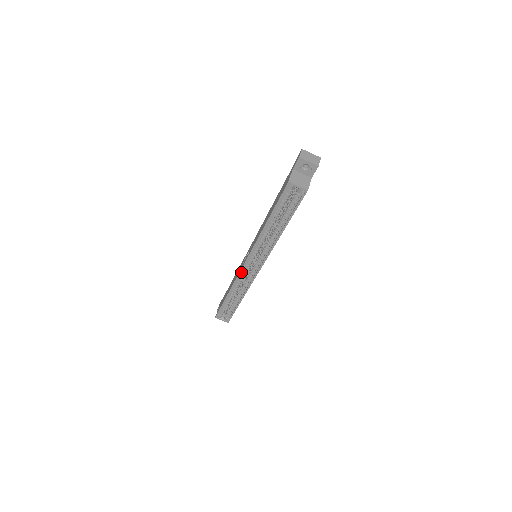
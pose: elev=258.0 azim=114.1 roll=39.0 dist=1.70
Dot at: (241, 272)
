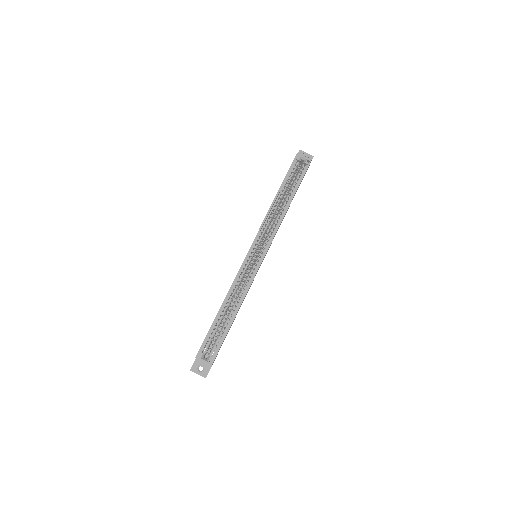
Dot at: (243, 266)
